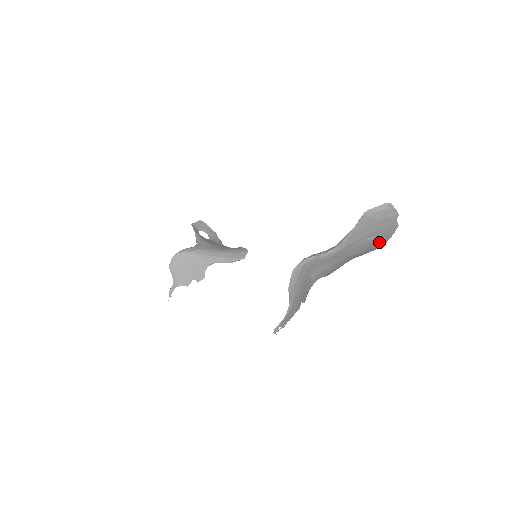
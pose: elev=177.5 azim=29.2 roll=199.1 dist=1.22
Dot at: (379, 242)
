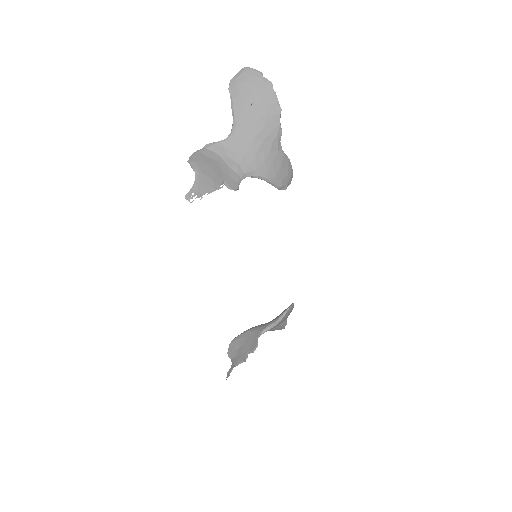
Dot at: (269, 106)
